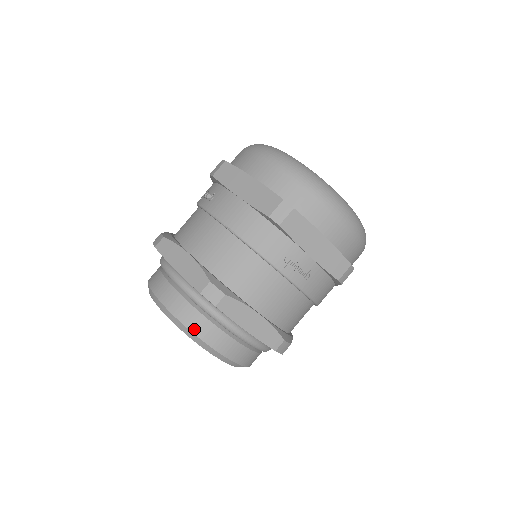
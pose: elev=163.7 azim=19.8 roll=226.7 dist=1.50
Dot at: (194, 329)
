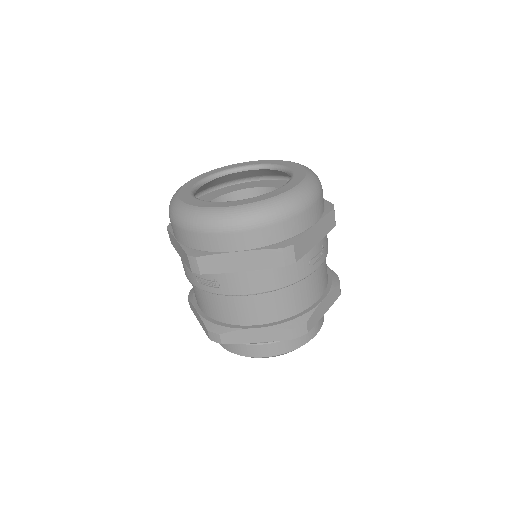
Dot at: (298, 346)
